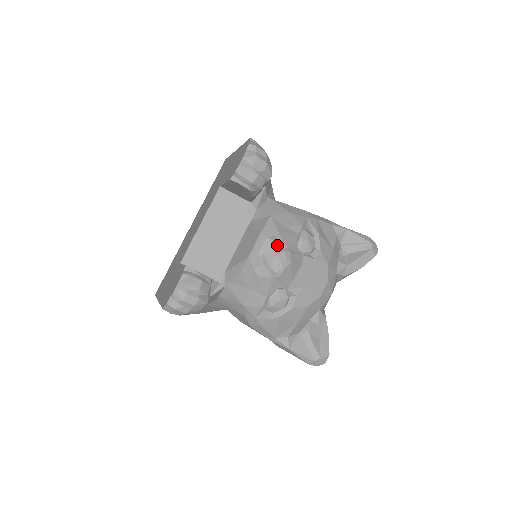
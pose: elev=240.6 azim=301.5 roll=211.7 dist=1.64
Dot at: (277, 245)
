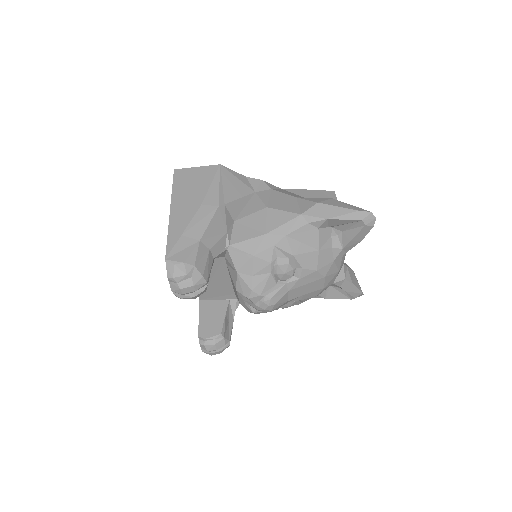
Dot at: (254, 300)
